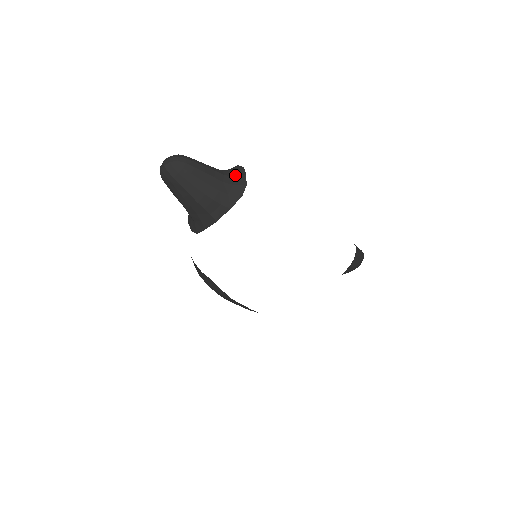
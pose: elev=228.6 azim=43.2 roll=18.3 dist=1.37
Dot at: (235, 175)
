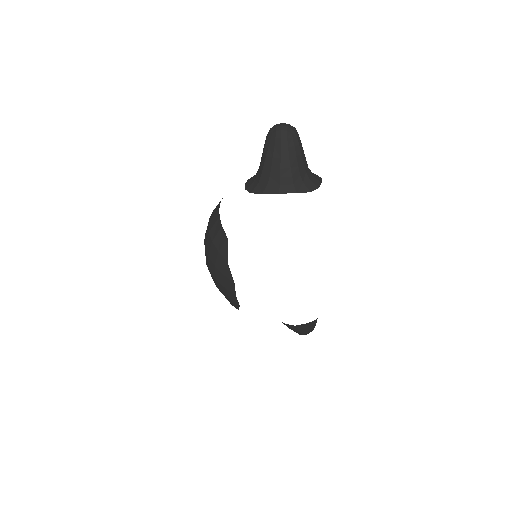
Dot at: (314, 176)
